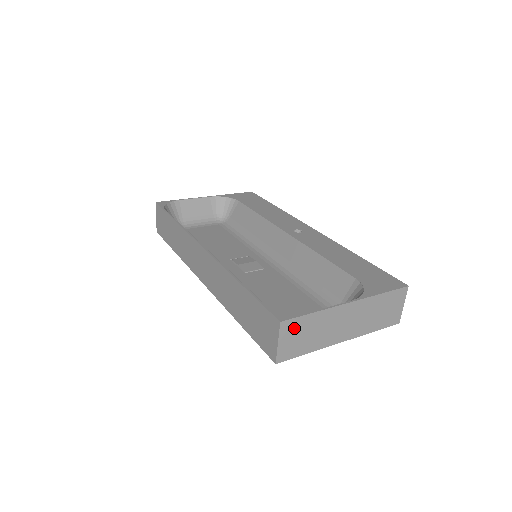
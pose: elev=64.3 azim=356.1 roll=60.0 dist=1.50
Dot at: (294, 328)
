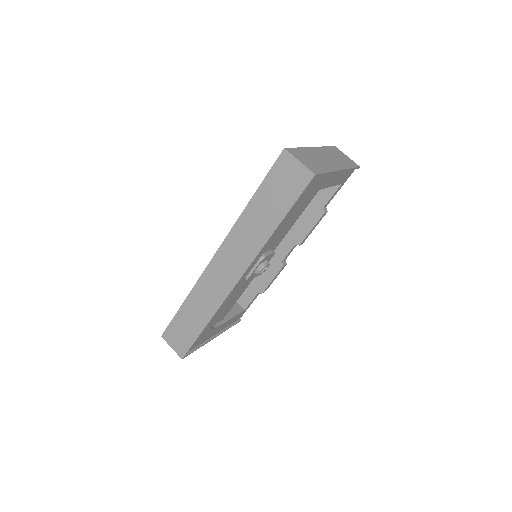
Dot at: (298, 154)
